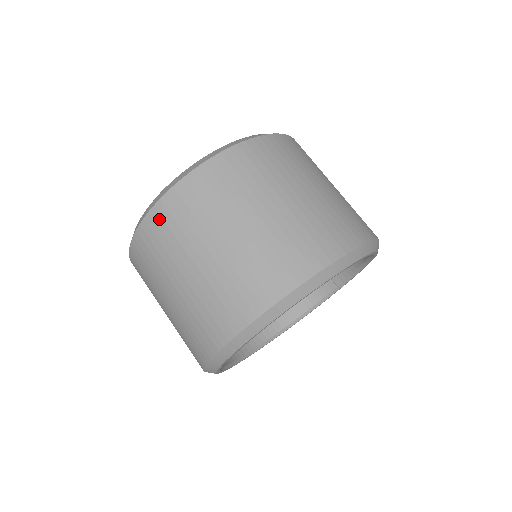
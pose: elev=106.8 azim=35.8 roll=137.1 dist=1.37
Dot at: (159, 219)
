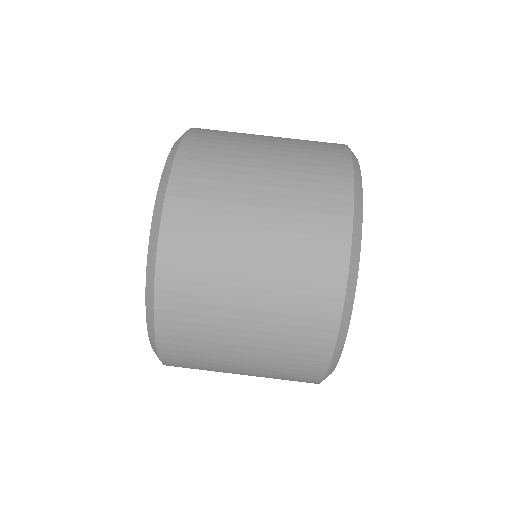
Dot at: (186, 181)
